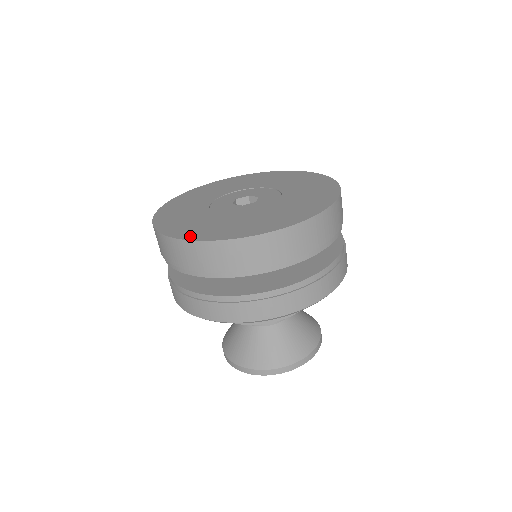
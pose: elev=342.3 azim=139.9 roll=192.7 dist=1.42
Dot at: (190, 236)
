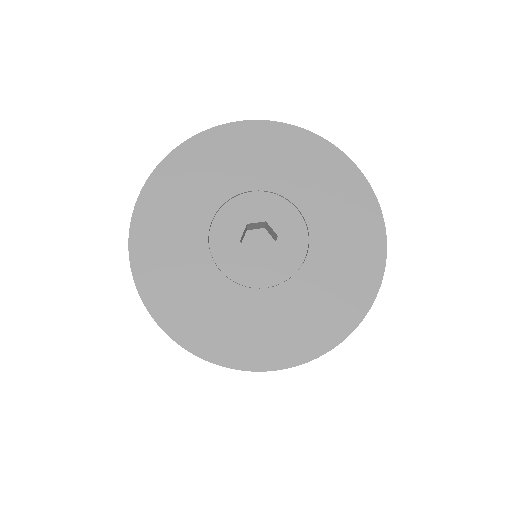
Dot at: (297, 355)
